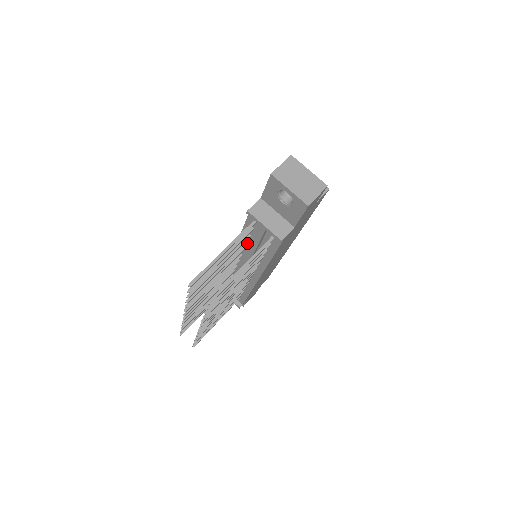
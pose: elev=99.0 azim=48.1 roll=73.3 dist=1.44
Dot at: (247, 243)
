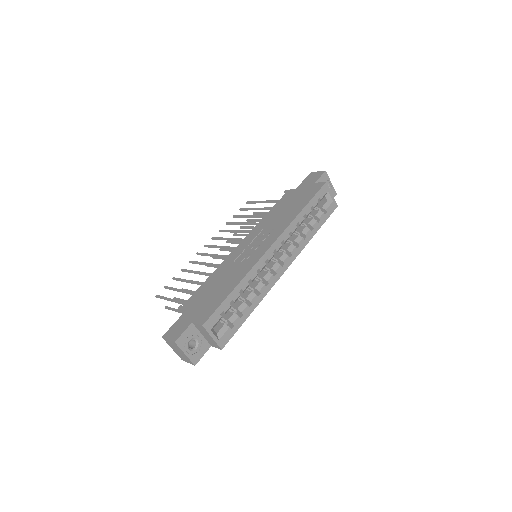
Dot at: occluded
